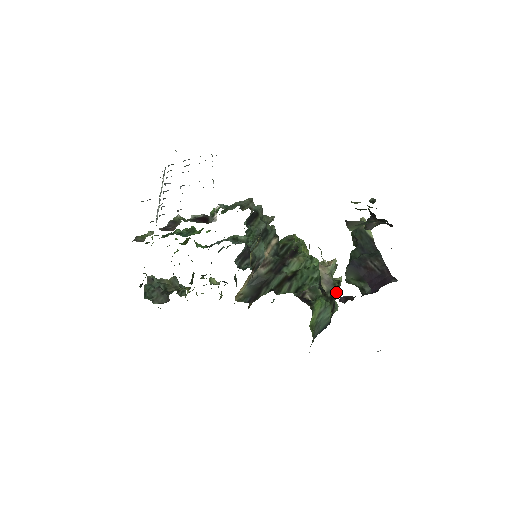
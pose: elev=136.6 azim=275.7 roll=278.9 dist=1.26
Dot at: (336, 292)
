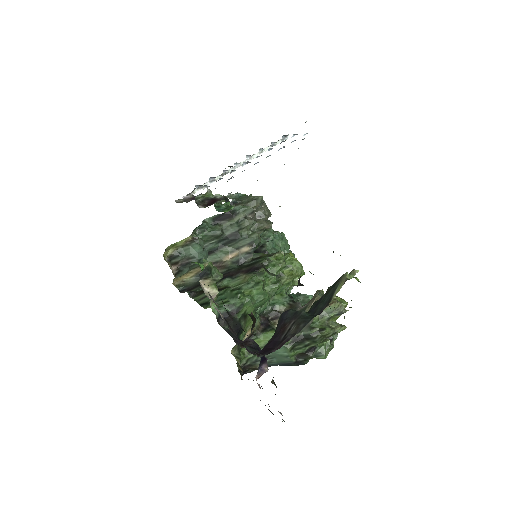
Dot at: (309, 337)
